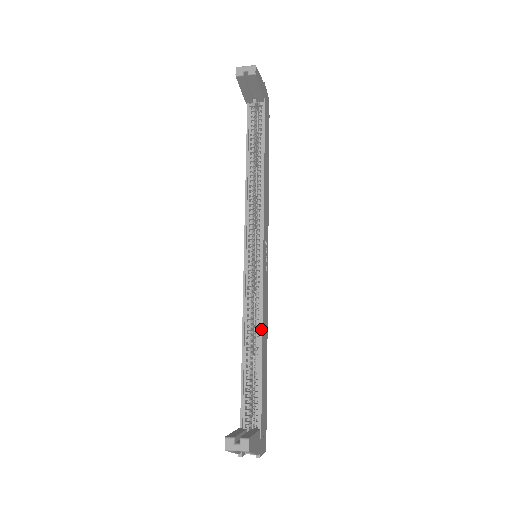
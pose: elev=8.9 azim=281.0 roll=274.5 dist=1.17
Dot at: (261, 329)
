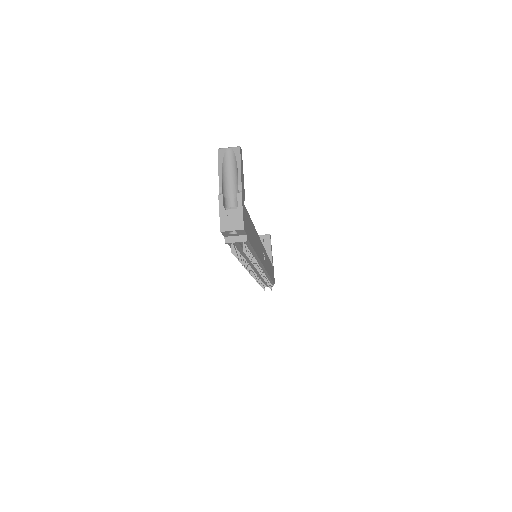
Dot at: occluded
